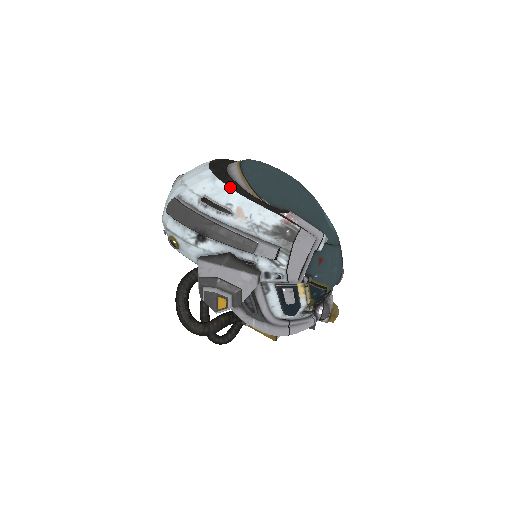
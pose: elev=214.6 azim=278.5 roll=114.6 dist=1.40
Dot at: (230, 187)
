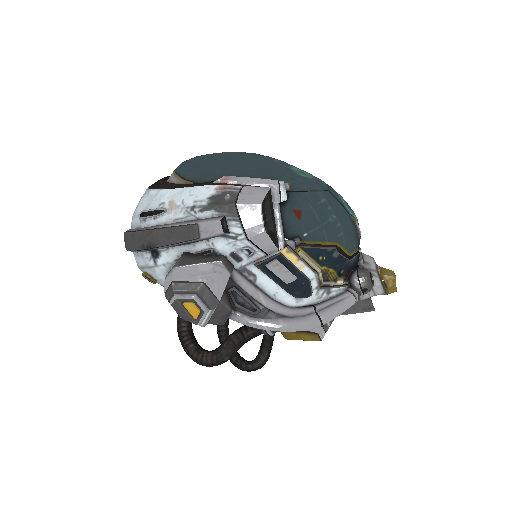
Dot at: (160, 189)
